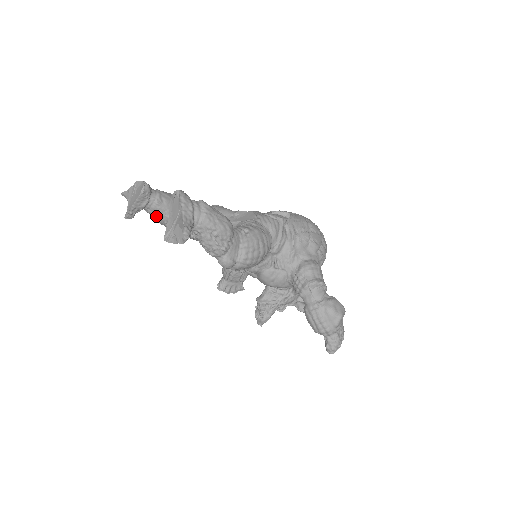
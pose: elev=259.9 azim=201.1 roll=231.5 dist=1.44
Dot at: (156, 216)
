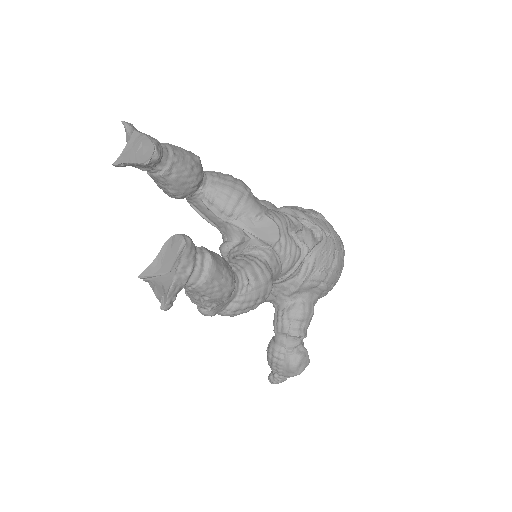
Dot at: (155, 181)
